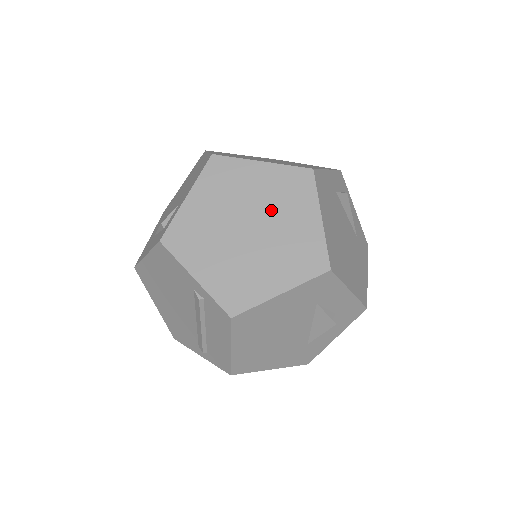
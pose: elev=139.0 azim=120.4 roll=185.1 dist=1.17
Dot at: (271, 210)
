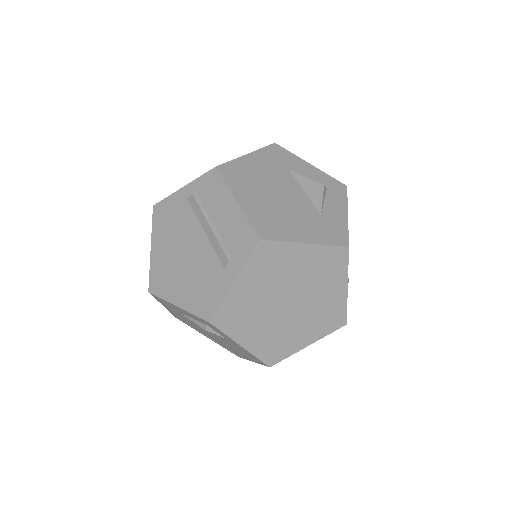
Dot at: occluded
